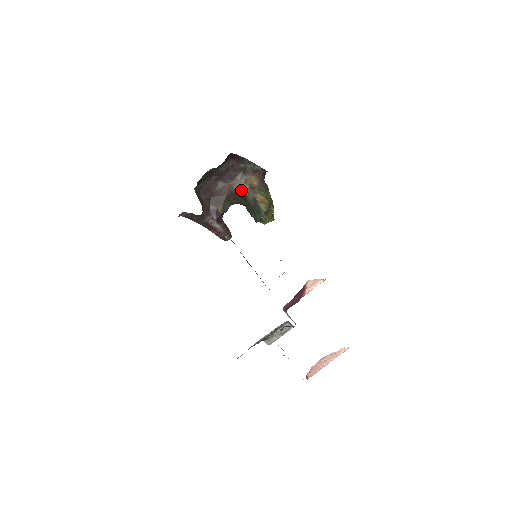
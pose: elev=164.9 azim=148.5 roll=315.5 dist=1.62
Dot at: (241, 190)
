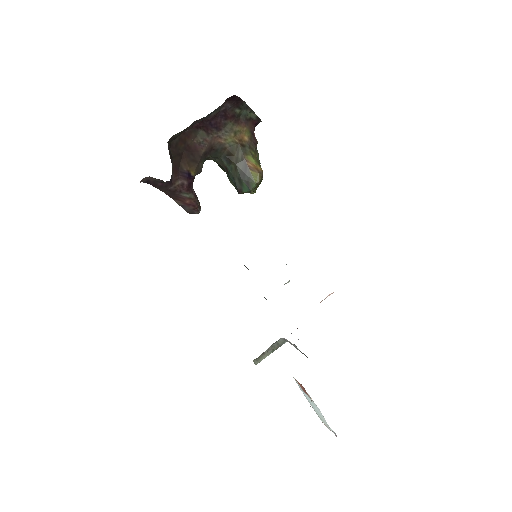
Dot at: (227, 146)
